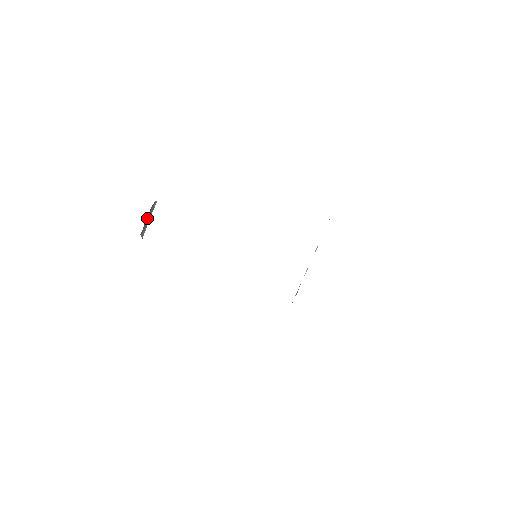
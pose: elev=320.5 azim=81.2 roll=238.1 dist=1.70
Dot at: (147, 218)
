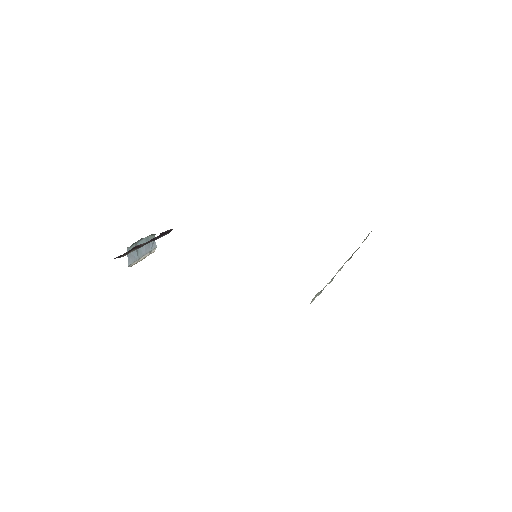
Dot at: occluded
